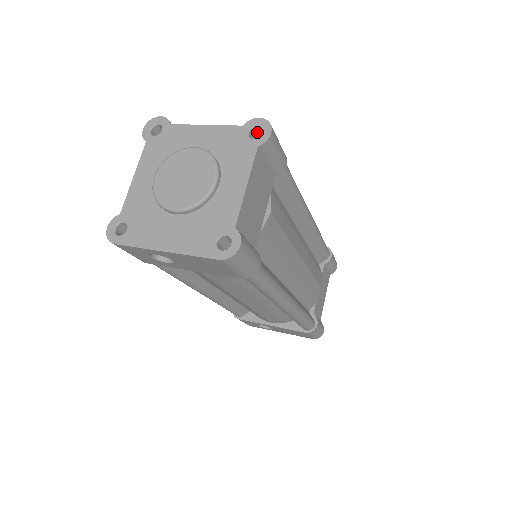
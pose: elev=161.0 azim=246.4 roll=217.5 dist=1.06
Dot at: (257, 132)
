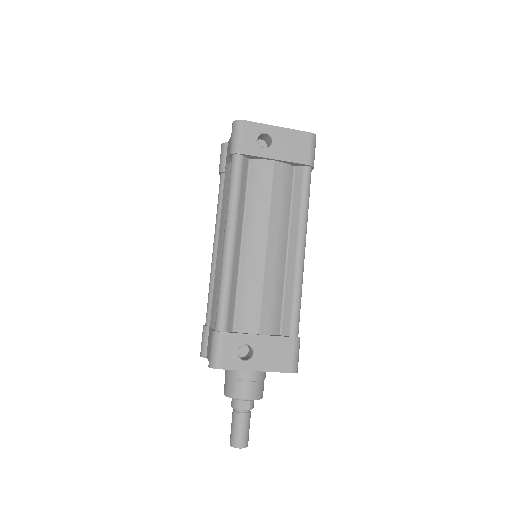
Dot at: occluded
